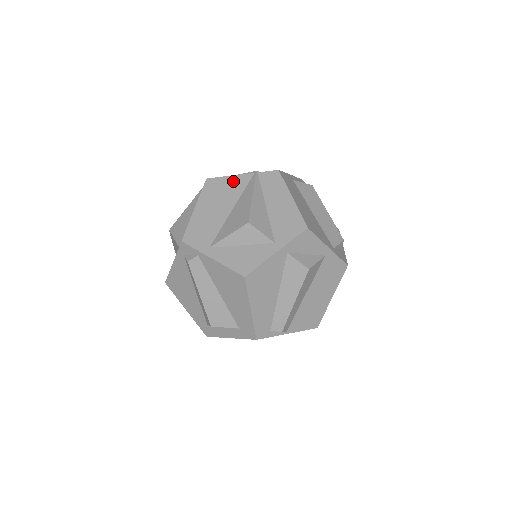
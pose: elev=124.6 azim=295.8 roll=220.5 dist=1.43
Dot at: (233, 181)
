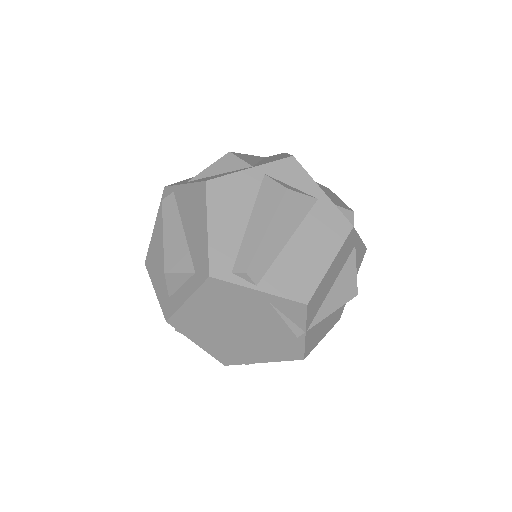
Dot at: occluded
